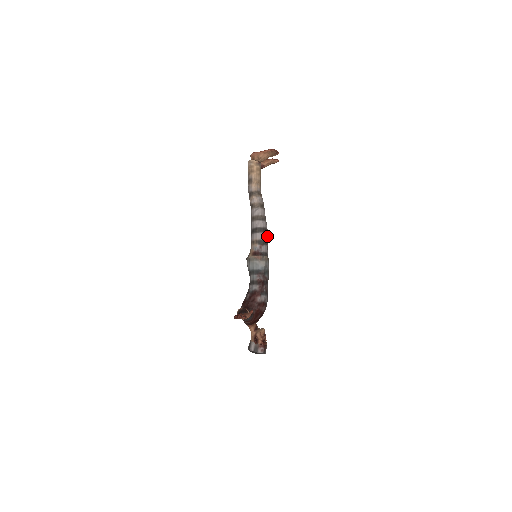
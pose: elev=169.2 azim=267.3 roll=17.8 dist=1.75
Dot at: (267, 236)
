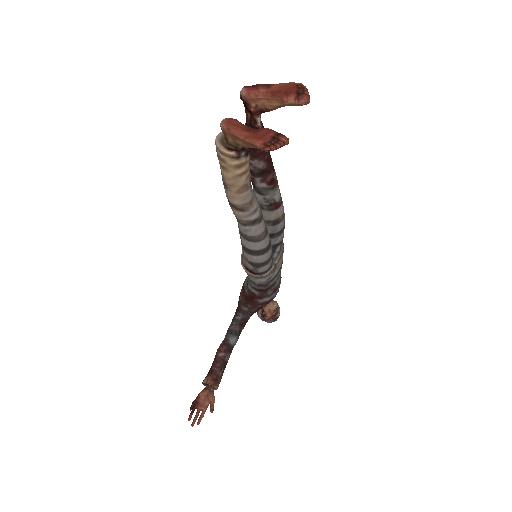
Dot at: (268, 253)
